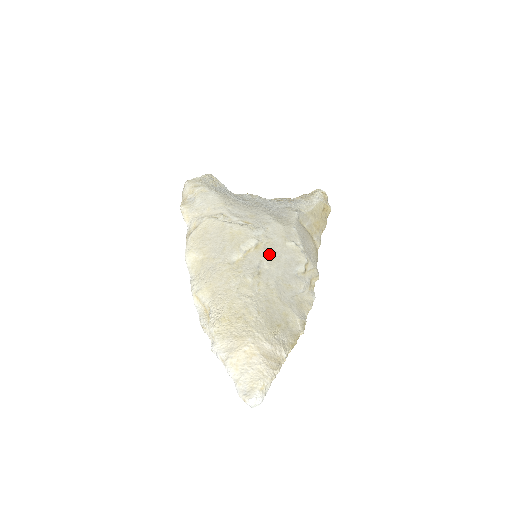
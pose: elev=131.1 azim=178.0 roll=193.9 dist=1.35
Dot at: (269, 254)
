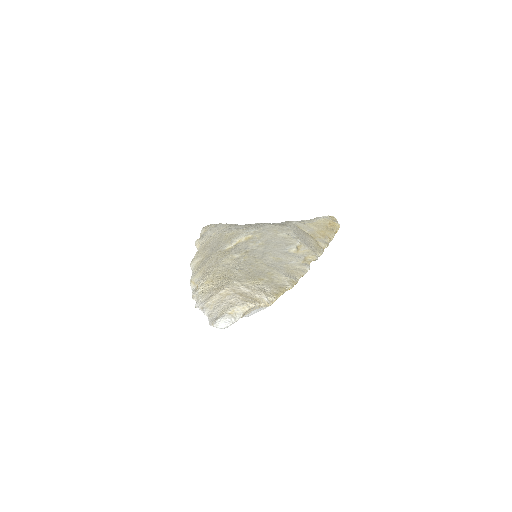
Dot at: (259, 241)
